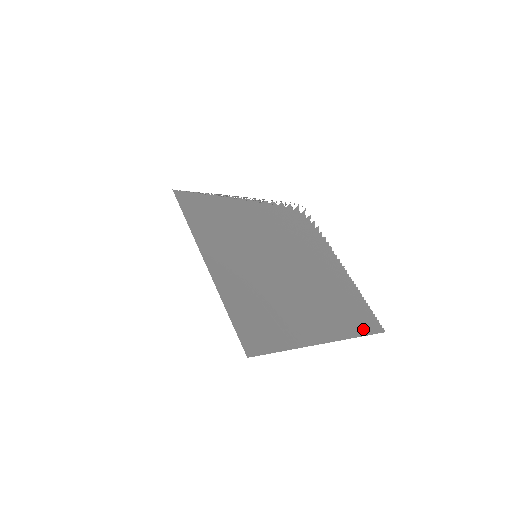
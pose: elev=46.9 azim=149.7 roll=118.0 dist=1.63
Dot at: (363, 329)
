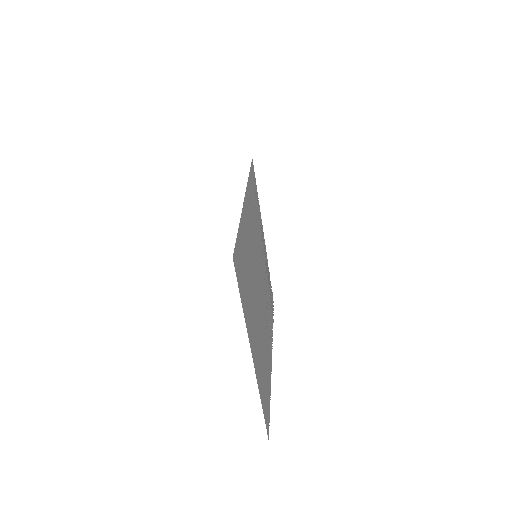
Dot at: (264, 409)
